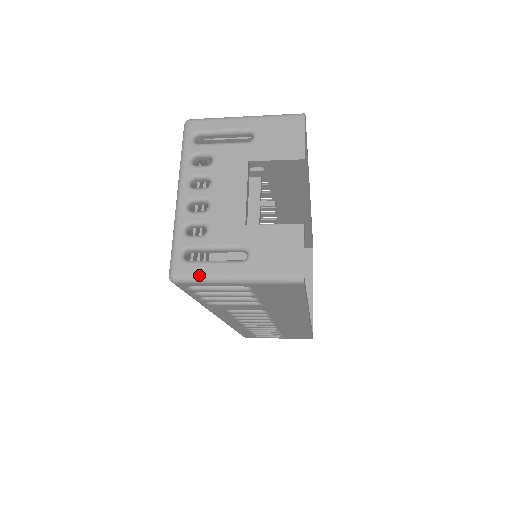
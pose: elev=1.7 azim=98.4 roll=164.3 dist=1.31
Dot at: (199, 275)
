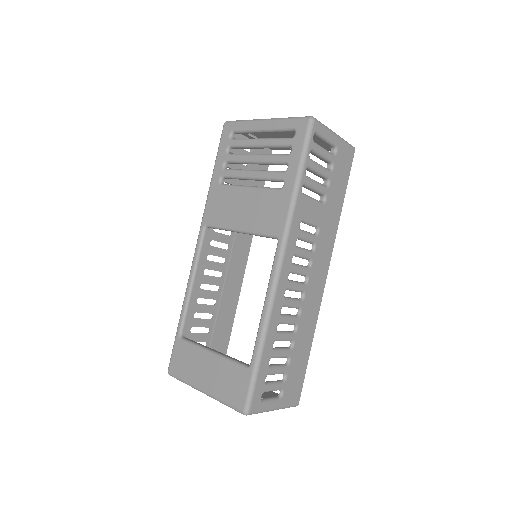
Dot at: (321, 123)
